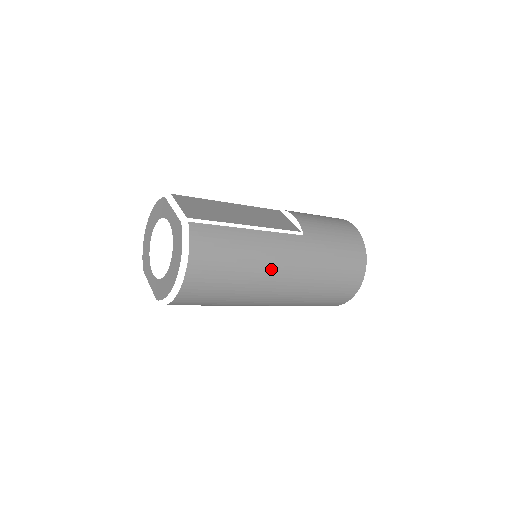
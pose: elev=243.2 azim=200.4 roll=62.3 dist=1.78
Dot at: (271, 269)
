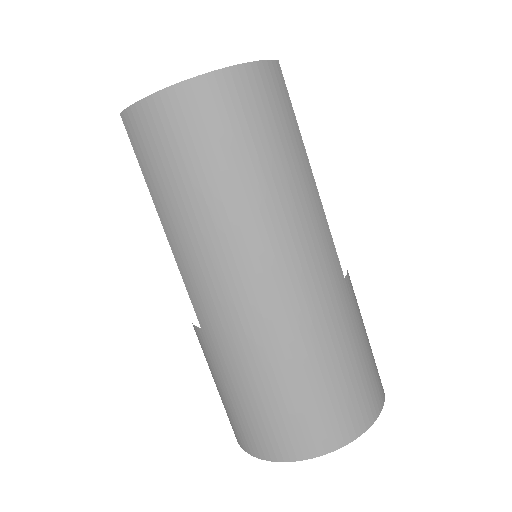
Dot at: (284, 234)
